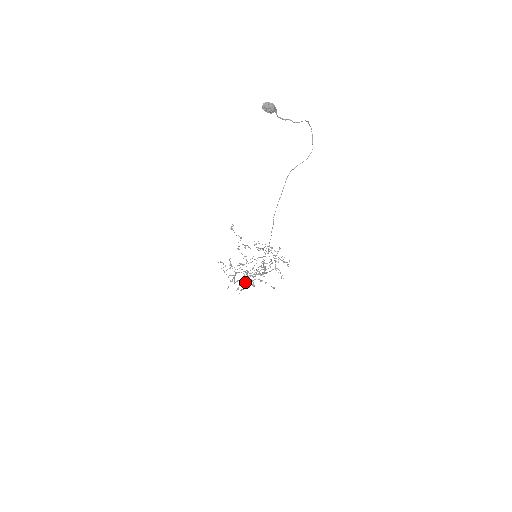
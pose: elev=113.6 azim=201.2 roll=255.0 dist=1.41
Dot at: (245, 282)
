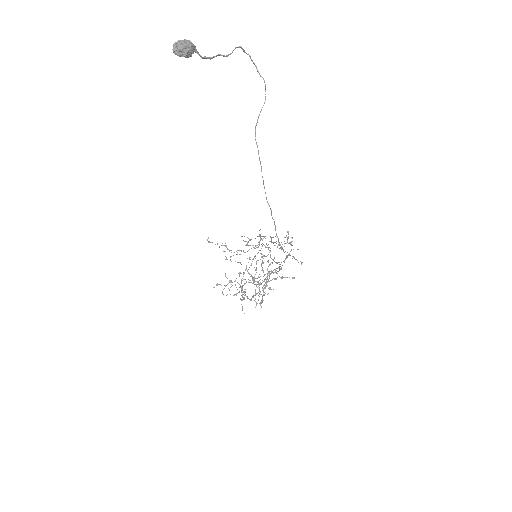
Dot at: occluded
